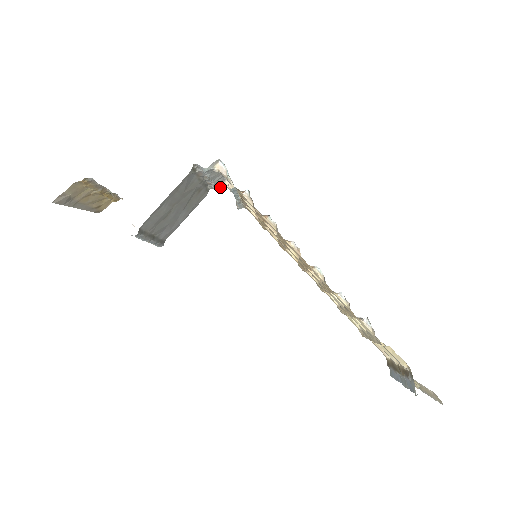
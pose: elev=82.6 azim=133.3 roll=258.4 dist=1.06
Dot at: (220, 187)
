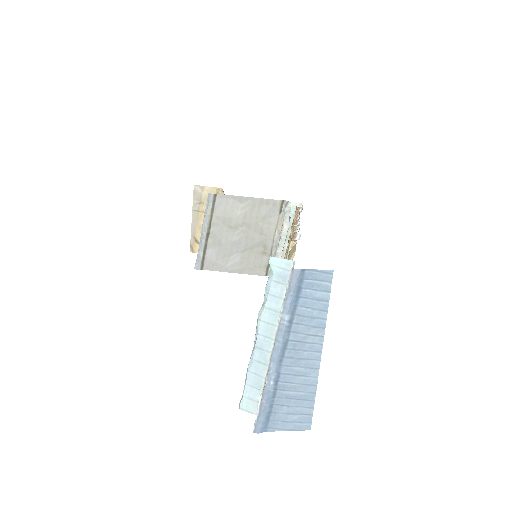
Dot at: occluded
